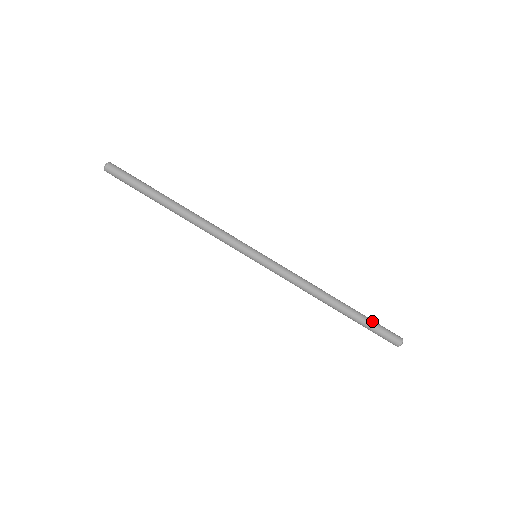
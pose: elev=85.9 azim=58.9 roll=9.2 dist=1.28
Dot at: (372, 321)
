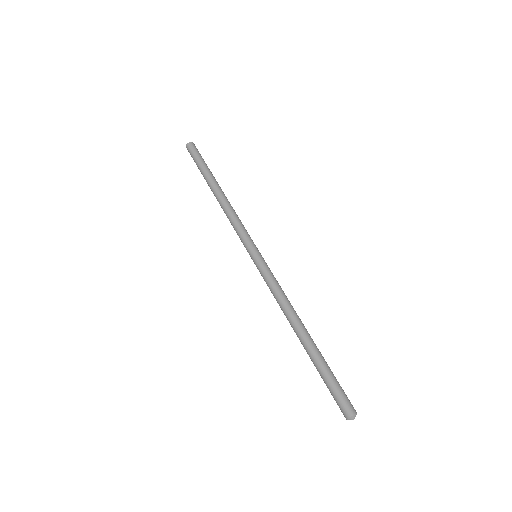
Dot at: (332, 372)
